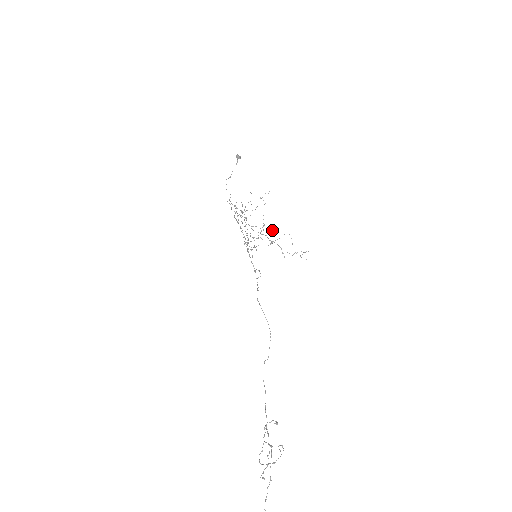
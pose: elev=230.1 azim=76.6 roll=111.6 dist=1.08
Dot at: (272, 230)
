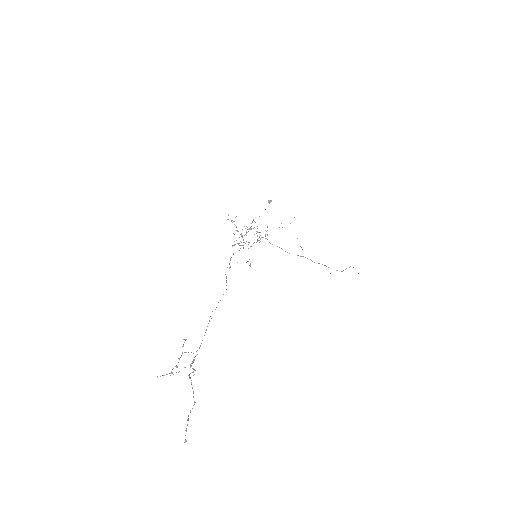
Dot at: (254, 227)
